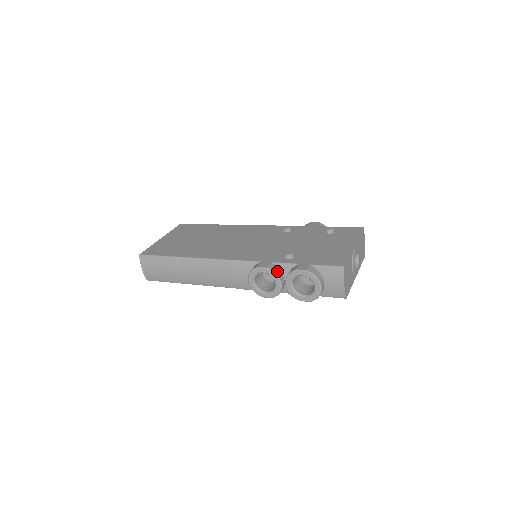
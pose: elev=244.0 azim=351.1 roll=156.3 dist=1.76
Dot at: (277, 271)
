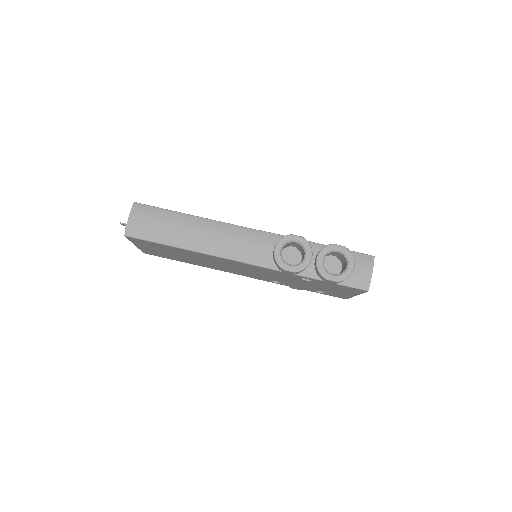
Dot at: (309, 245)
